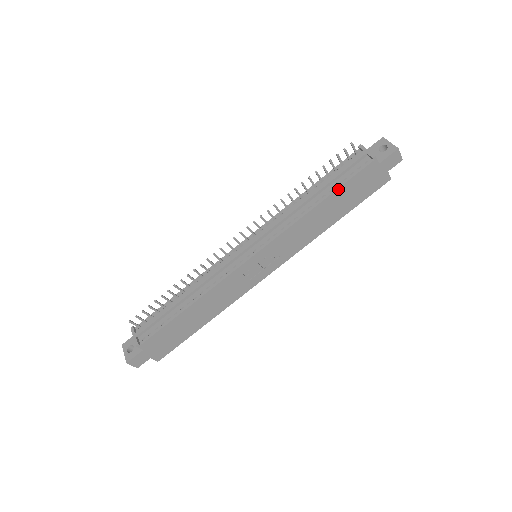
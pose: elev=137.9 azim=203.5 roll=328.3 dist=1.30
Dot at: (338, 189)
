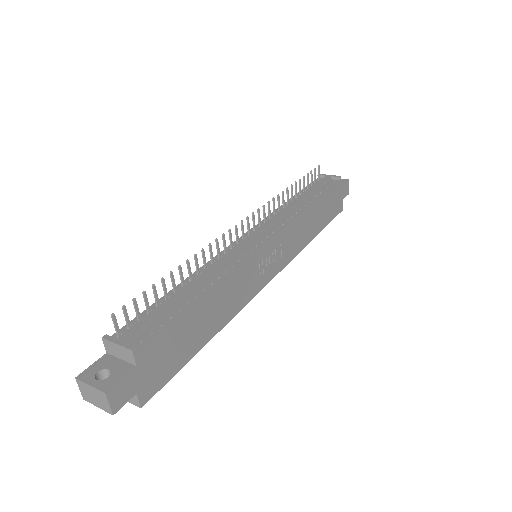
Dot at: (322, 195)
